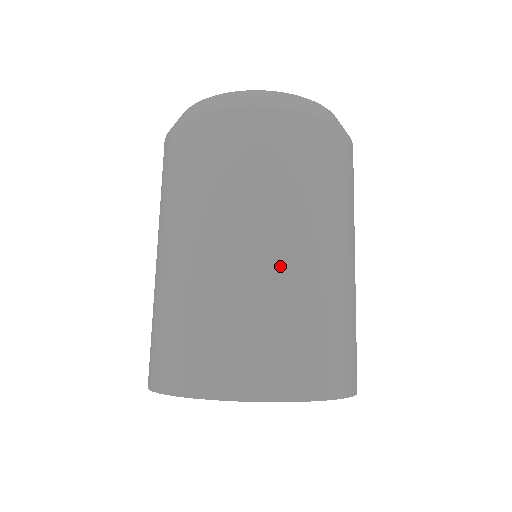
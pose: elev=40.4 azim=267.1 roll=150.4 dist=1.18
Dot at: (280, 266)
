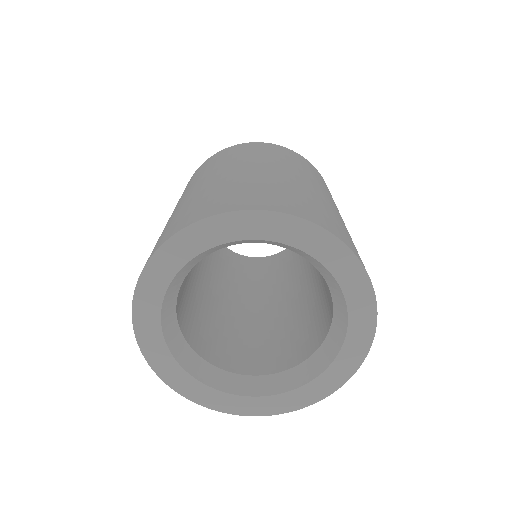
Dot at: (221, 177)
